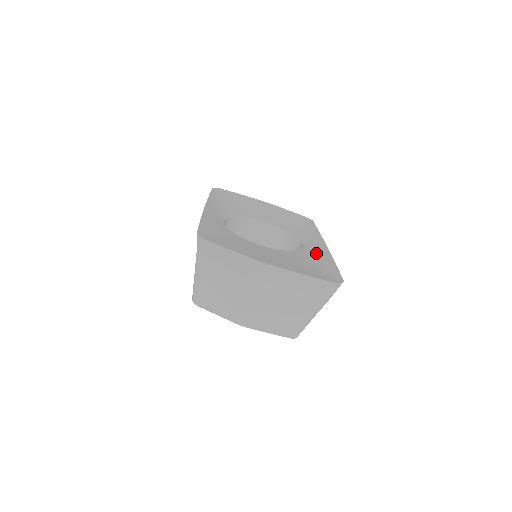
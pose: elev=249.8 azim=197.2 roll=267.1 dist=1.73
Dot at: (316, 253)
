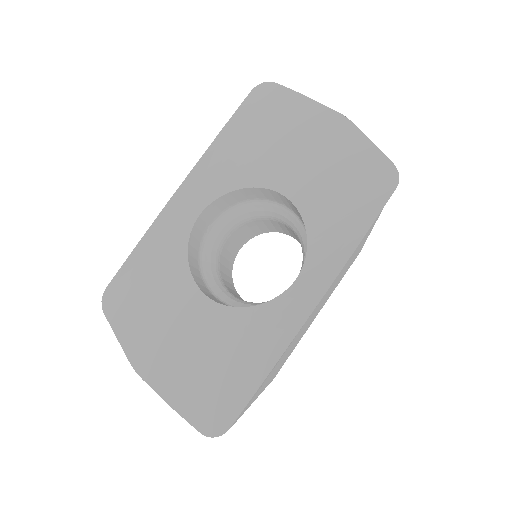
Dot at: (277, 326)
